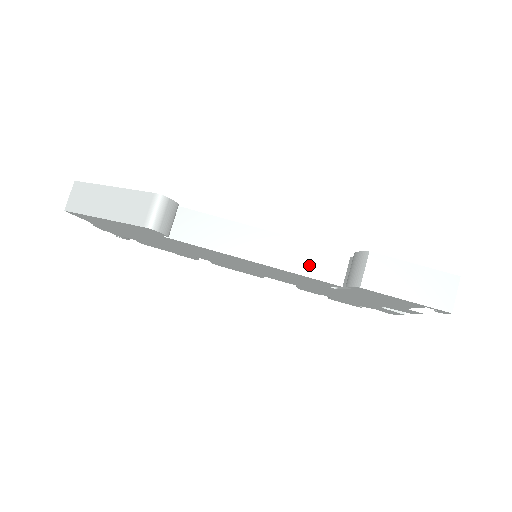
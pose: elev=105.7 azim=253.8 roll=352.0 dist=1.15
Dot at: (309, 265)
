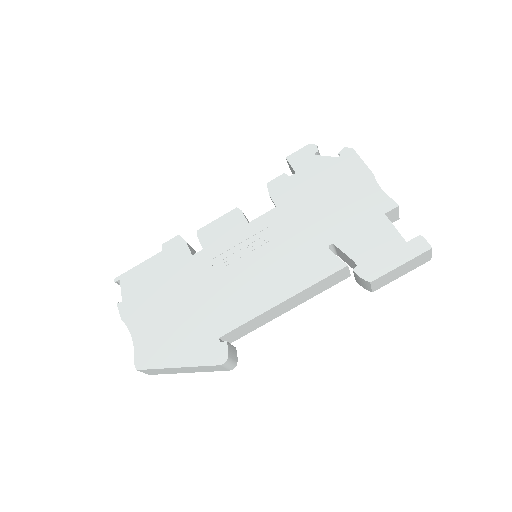
Dot at: (325, 287)
